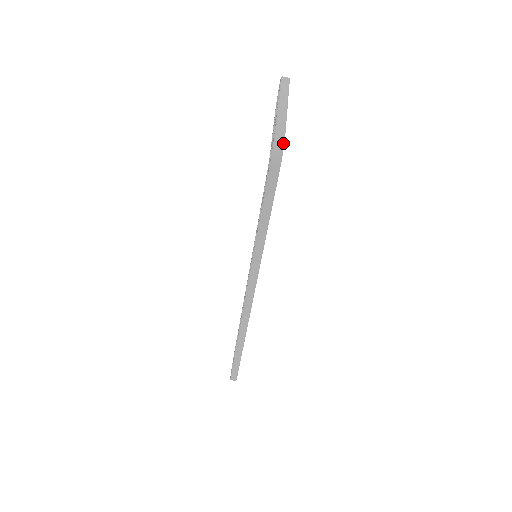
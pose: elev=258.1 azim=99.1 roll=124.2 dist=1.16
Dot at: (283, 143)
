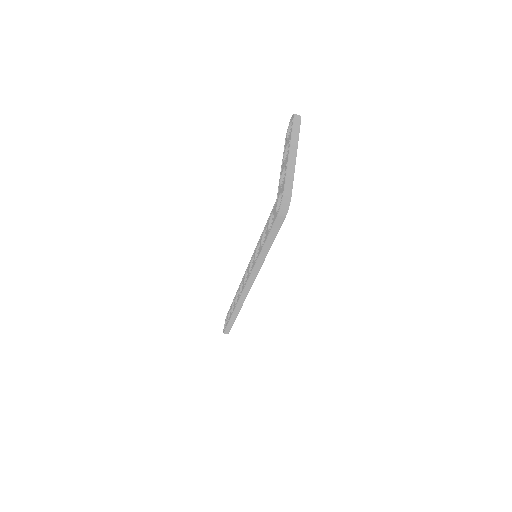
Dot at: (290, 200)
